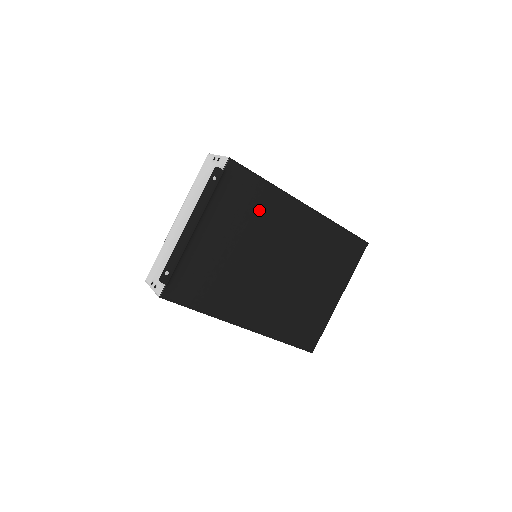
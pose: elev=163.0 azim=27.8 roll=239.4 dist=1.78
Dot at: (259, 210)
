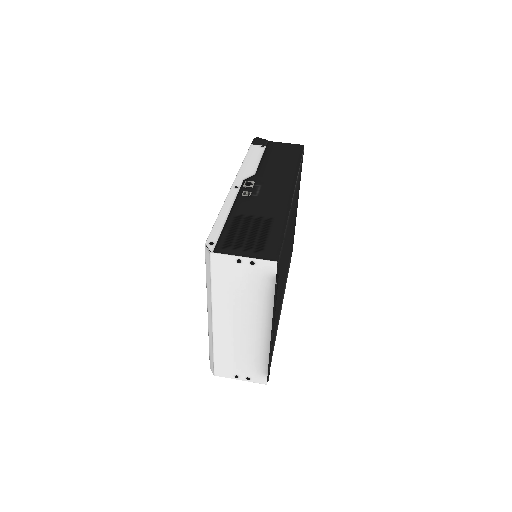
Dot at: (284, 249)
